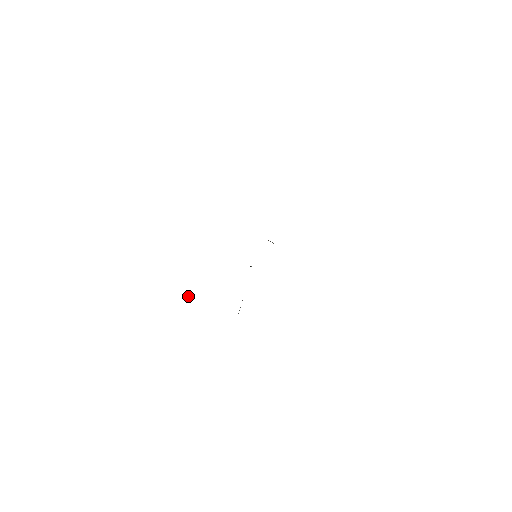
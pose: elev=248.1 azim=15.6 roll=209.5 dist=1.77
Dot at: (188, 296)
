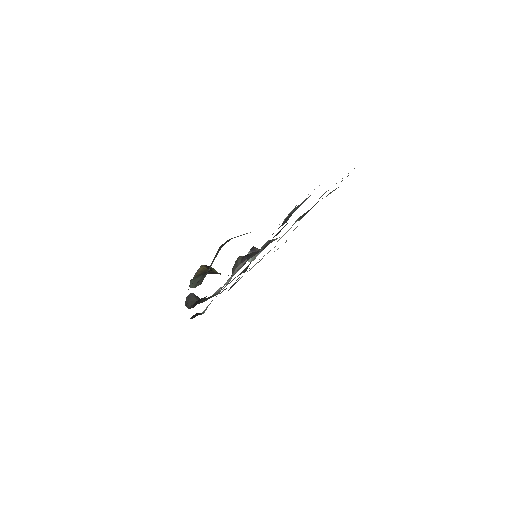
Dot at: (186, 303)
